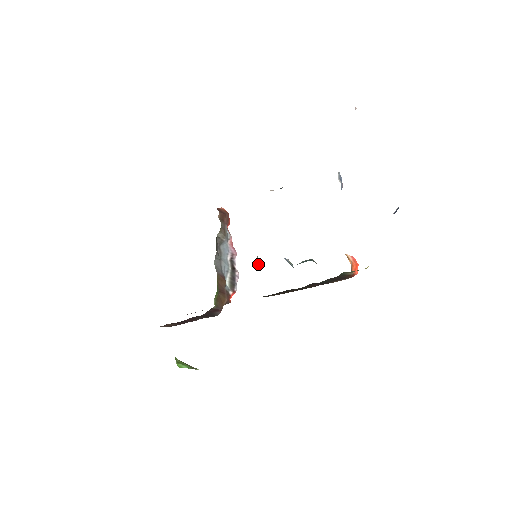
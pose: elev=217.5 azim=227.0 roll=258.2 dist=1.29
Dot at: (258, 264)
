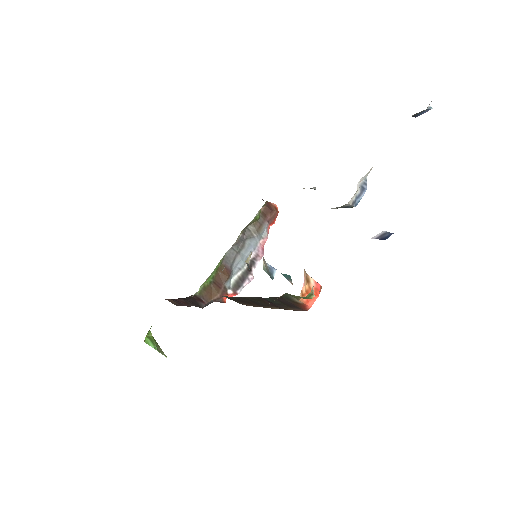
Dot at: (246, 262)
